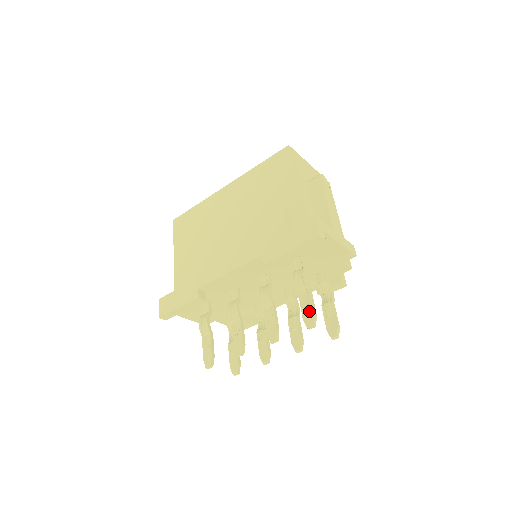
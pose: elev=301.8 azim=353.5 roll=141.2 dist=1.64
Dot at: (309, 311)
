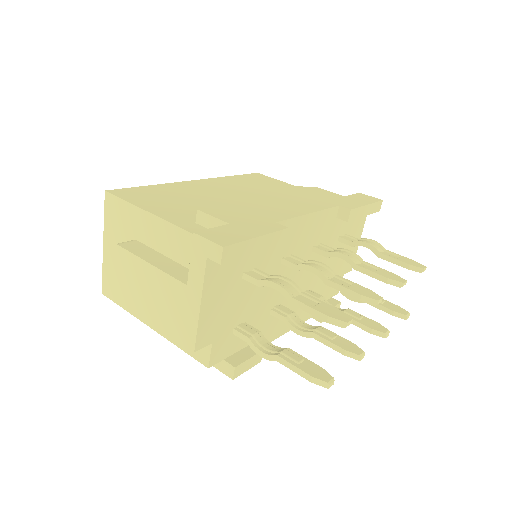
Dot at: (408, 259)
